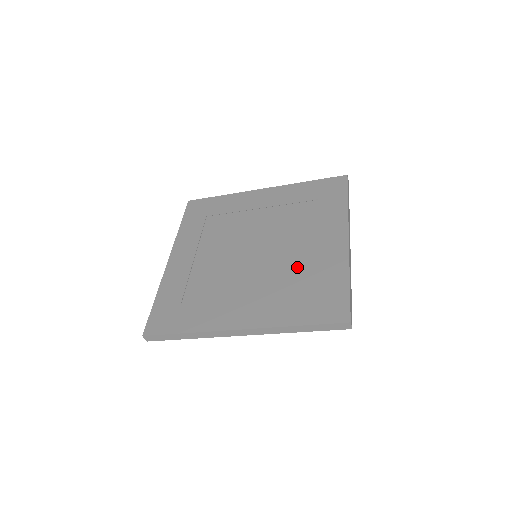
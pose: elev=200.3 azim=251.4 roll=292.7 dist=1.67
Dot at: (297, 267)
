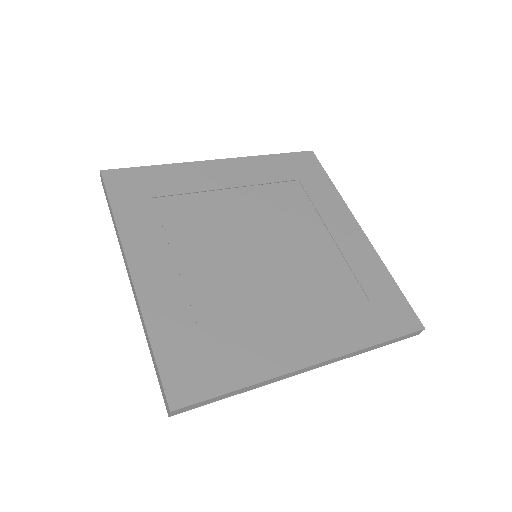
Dot at: (330, 269)
